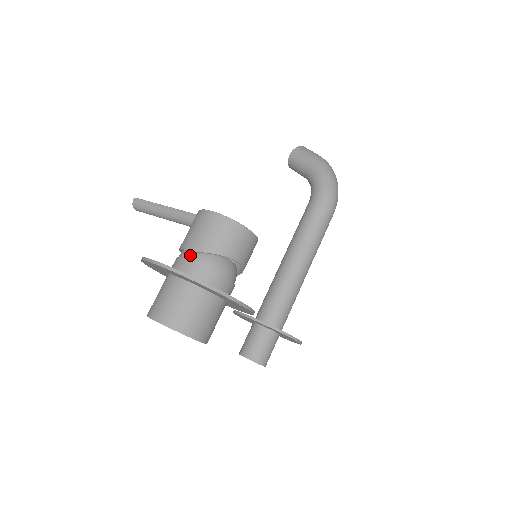
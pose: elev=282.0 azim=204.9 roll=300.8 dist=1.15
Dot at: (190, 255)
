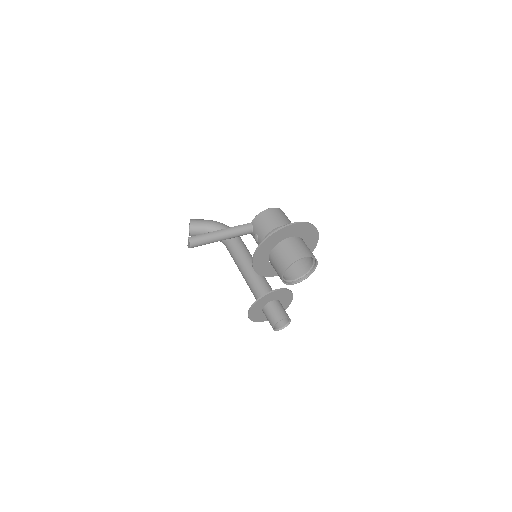
Dot at: occluded
